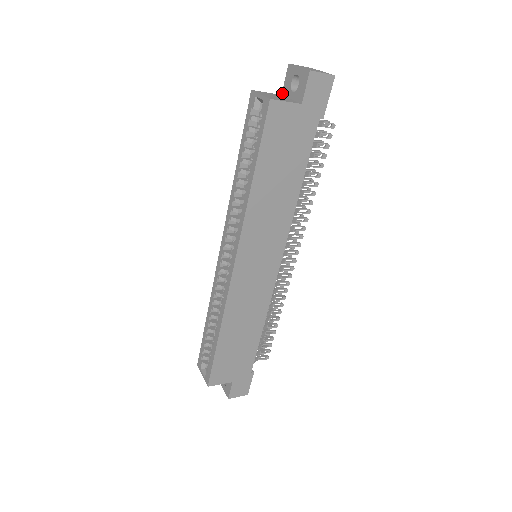
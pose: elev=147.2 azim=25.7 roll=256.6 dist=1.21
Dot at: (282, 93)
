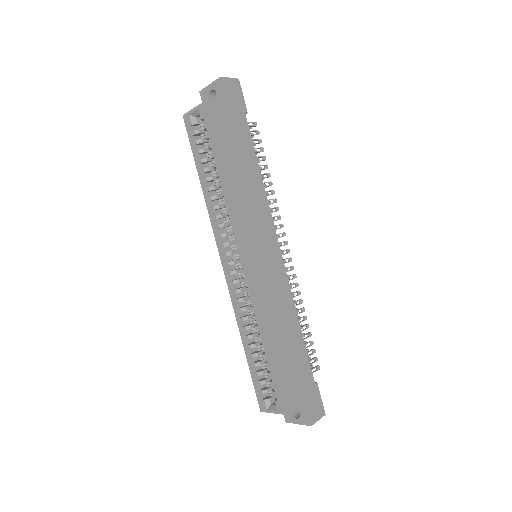
Dot at: occluded
